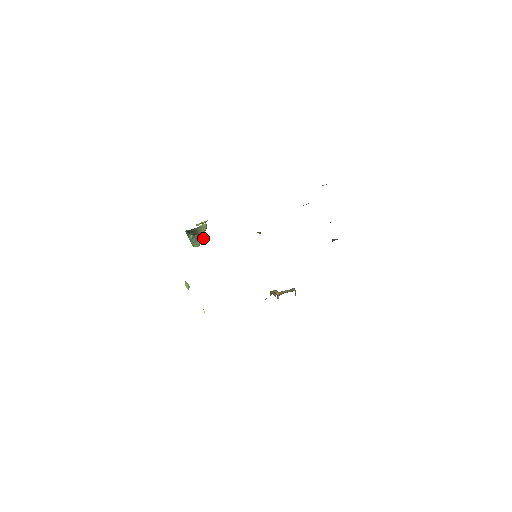
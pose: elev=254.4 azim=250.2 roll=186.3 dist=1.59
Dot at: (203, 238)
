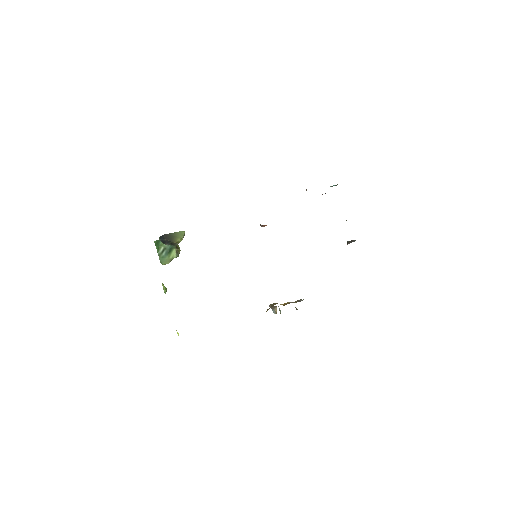
Dot at: (176, 252)
